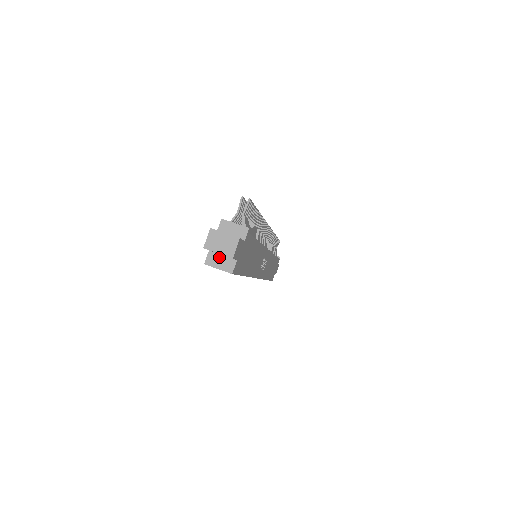
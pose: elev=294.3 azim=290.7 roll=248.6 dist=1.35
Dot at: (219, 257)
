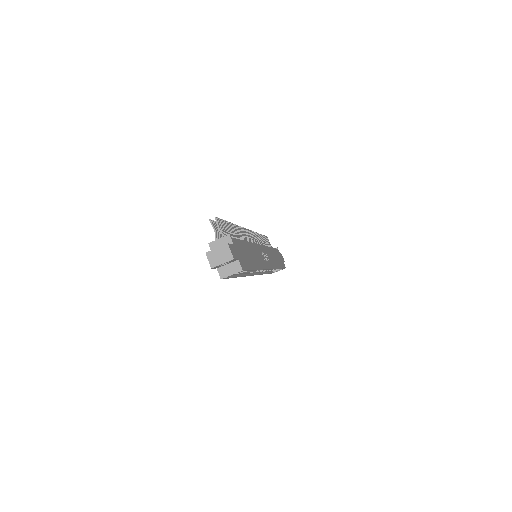
Dot at: (226, 267)
